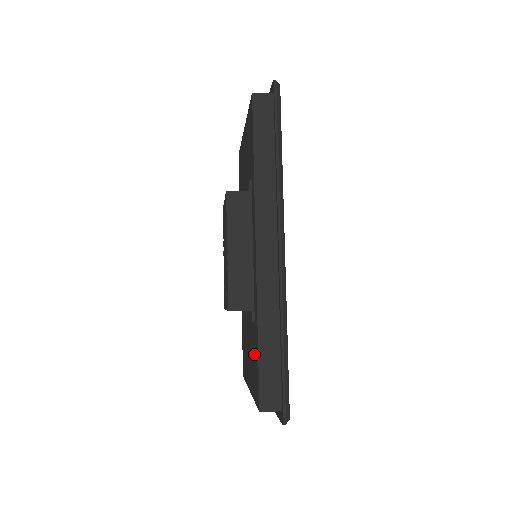
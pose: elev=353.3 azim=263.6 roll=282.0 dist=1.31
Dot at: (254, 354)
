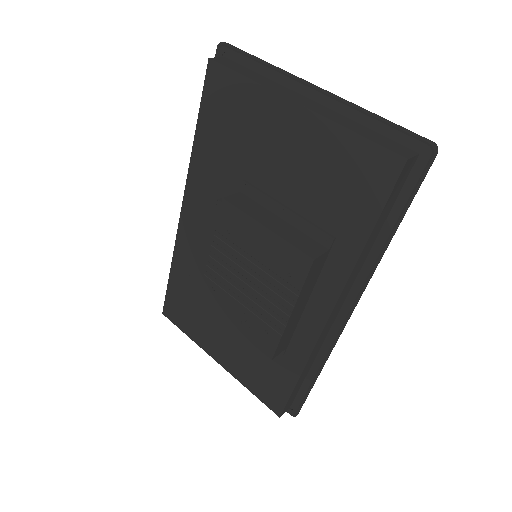
Dot at: (268, 369)
